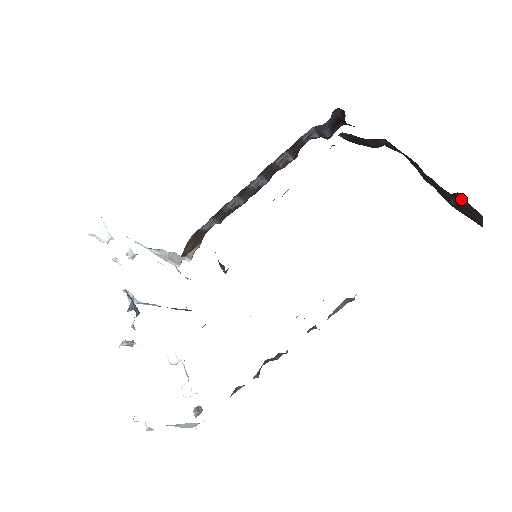
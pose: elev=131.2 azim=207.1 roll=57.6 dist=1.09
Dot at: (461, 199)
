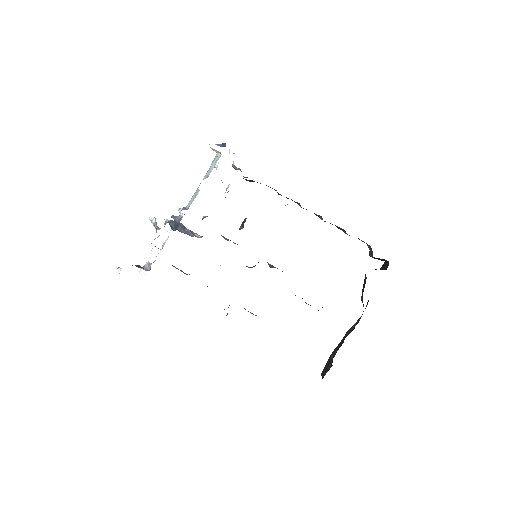
Dot at: (331, 365)
